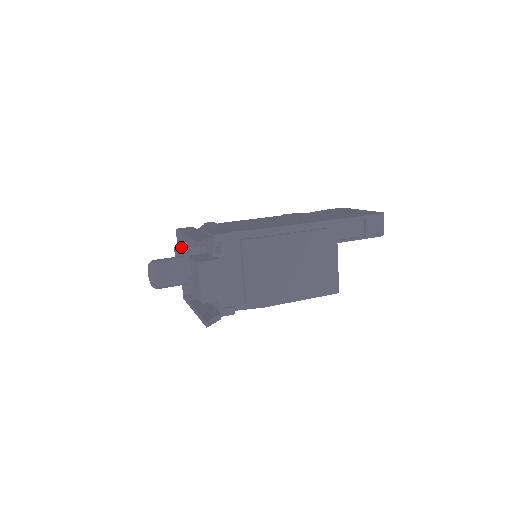
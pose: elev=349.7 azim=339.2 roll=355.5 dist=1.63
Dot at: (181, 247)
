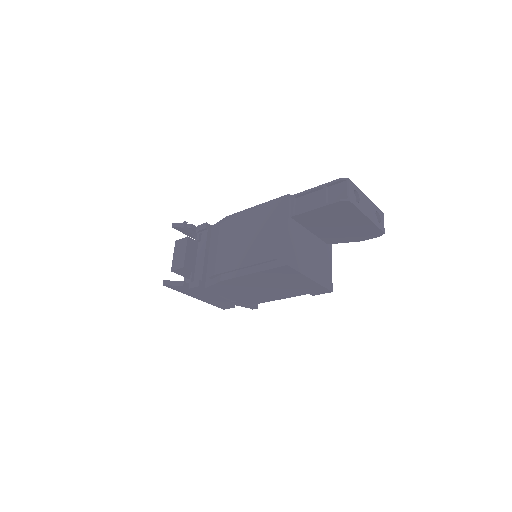
Dot at: occluded
